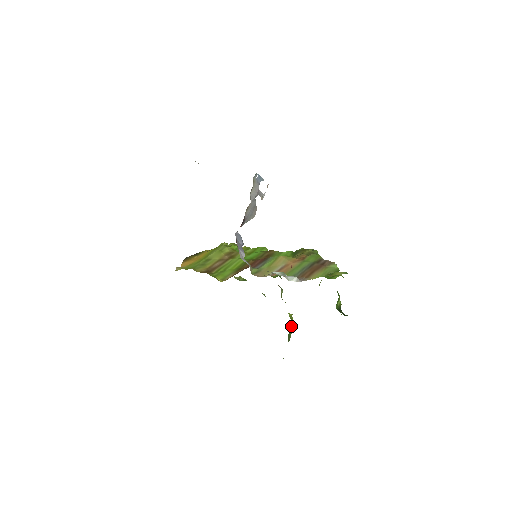
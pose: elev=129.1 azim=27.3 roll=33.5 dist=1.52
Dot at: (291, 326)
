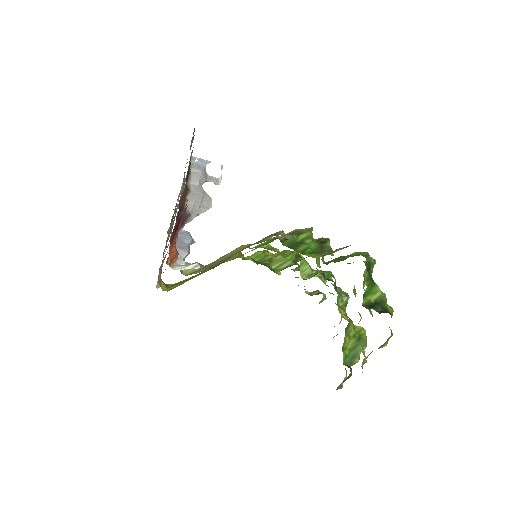
Dot at: (354, 343)
